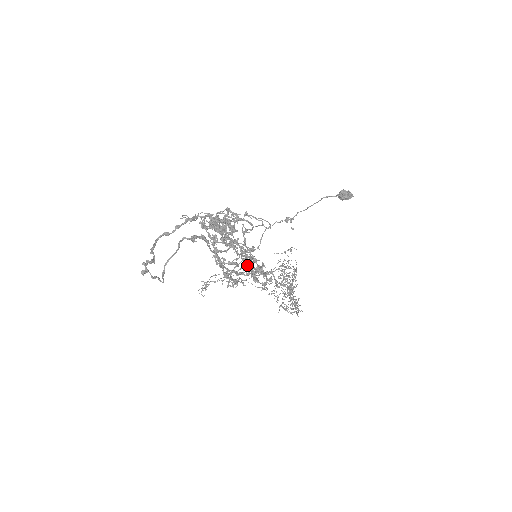
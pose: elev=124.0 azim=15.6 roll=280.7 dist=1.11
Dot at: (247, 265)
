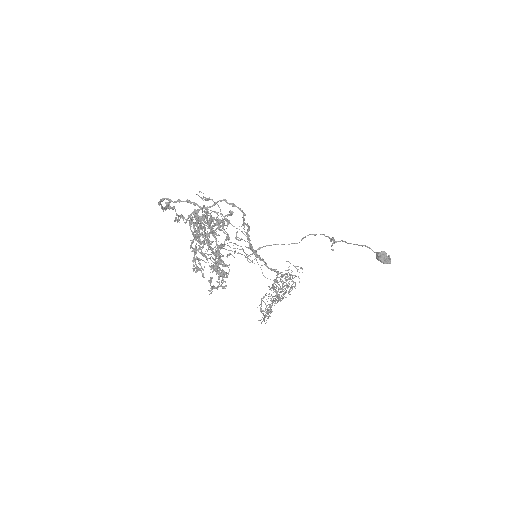
Dot at: occluded
